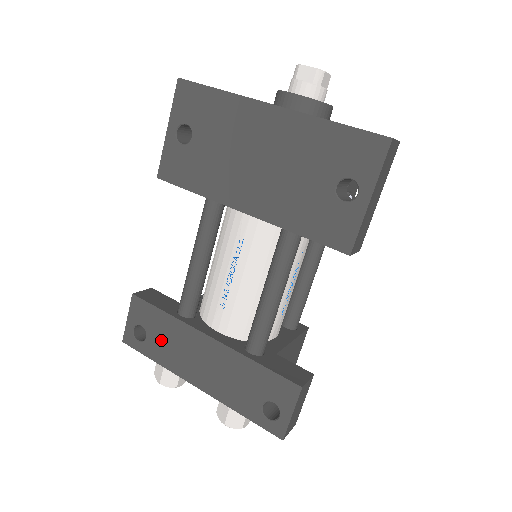
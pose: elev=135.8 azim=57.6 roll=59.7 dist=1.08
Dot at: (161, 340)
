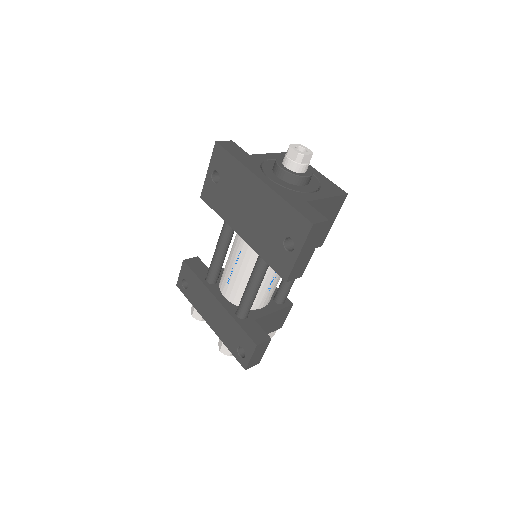
Dot at: (195, 292)
